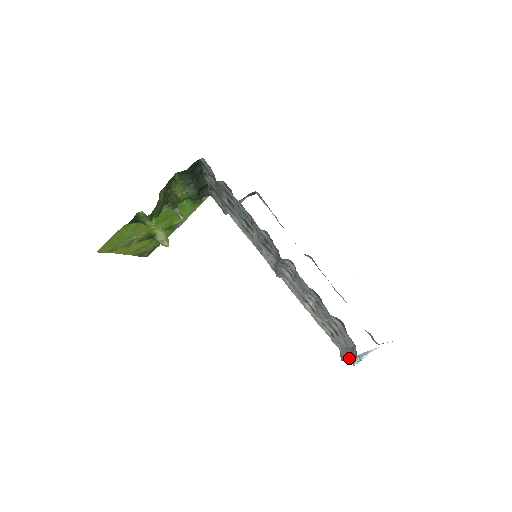
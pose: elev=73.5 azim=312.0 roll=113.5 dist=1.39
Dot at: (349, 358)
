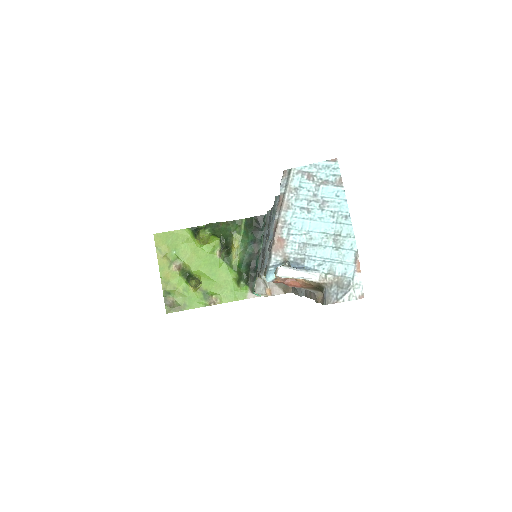
Dot at: (276, 212)
